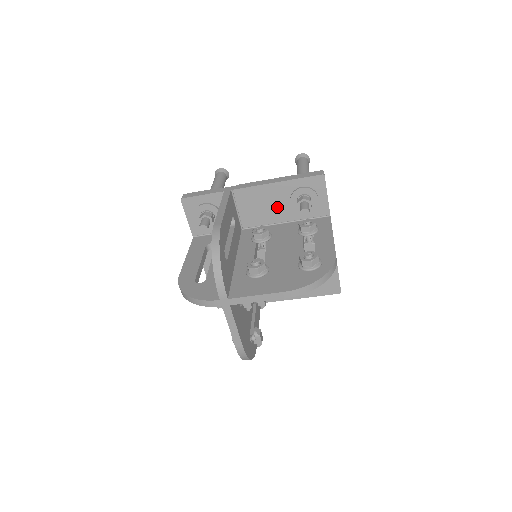
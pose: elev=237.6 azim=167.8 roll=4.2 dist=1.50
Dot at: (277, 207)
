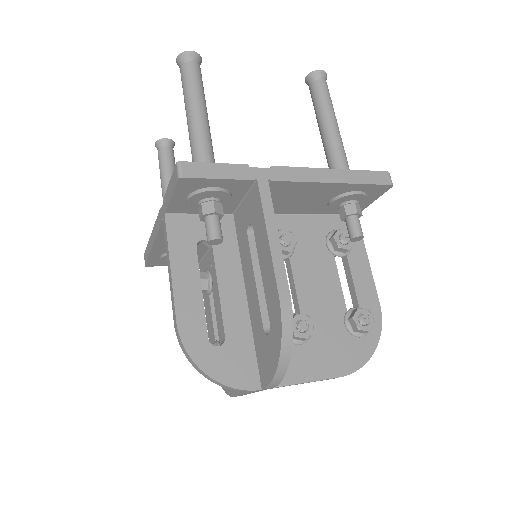
Dot at: (310, 202)
